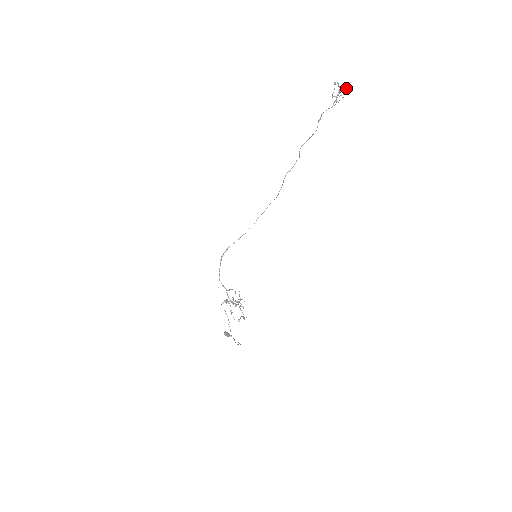
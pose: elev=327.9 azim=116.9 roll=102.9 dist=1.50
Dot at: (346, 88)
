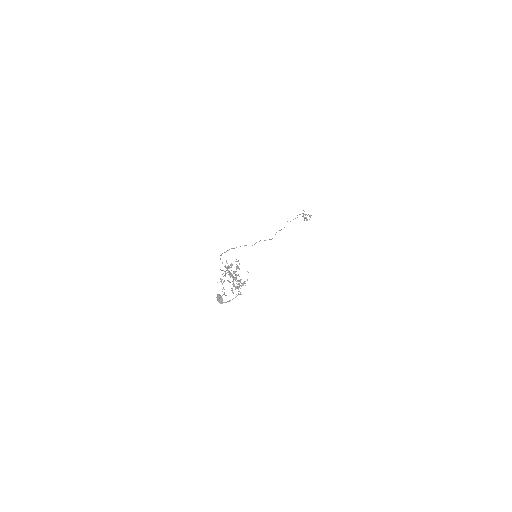
Dot at: (310, 216)
